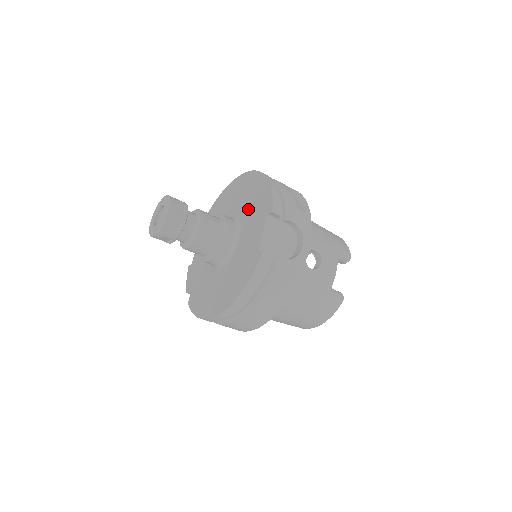
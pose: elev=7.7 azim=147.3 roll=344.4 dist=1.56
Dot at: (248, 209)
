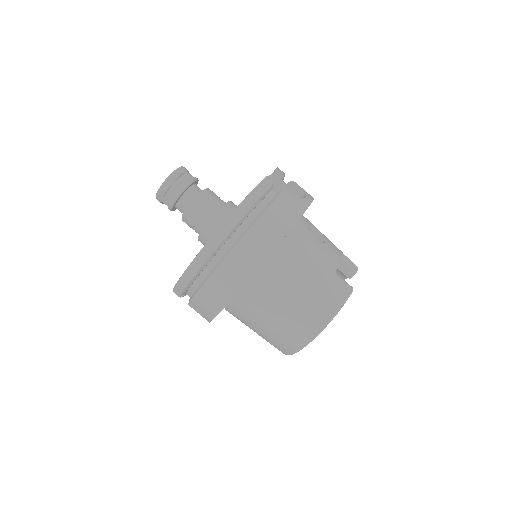
Dot at: occluded
